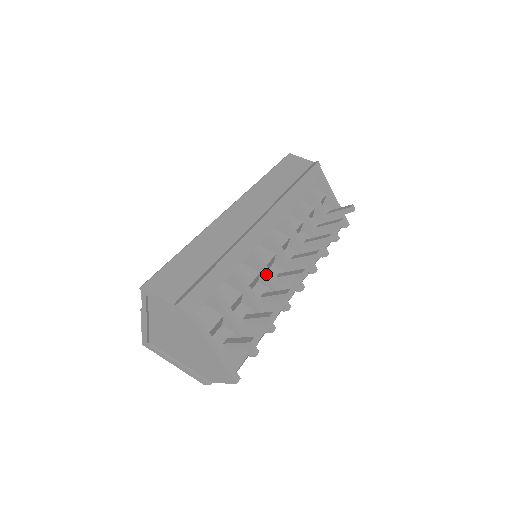
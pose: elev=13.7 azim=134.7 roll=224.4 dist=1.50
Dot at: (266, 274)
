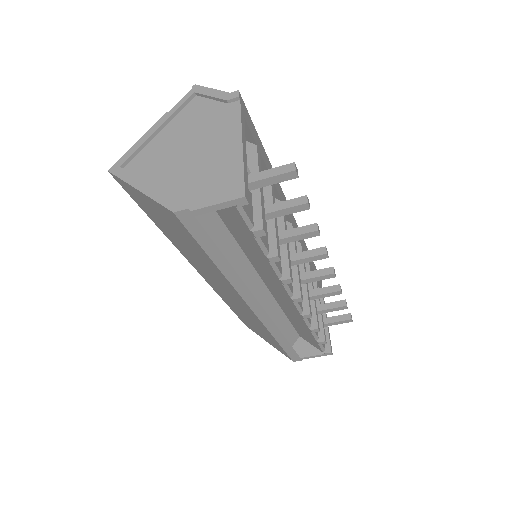
Dot at: (285, 228)
